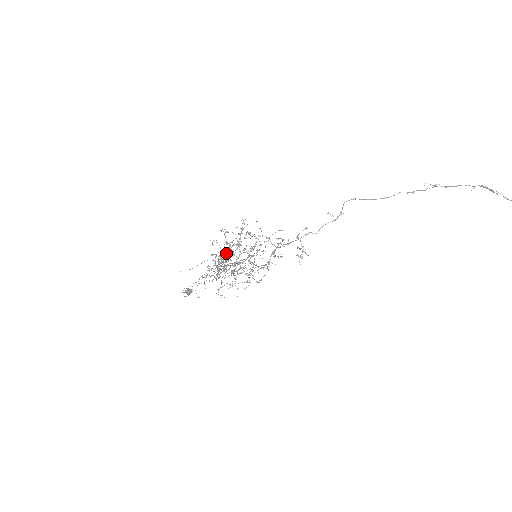
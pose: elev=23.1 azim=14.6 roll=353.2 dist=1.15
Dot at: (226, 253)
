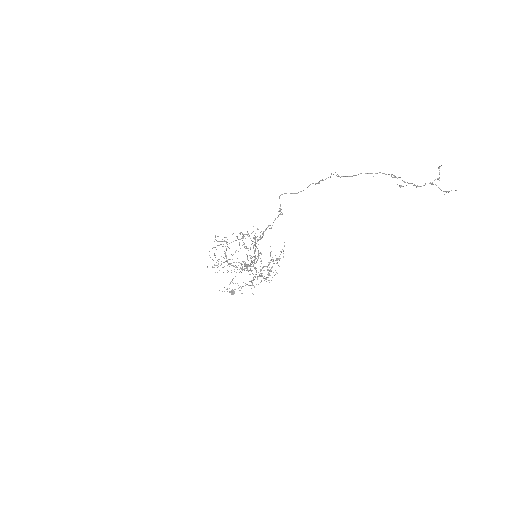
Dot at: (235, 252)
